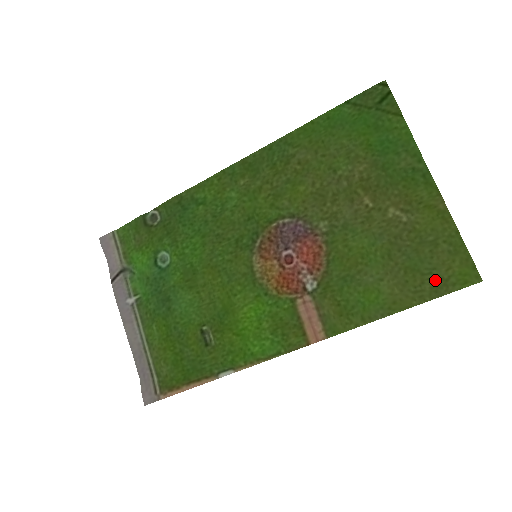
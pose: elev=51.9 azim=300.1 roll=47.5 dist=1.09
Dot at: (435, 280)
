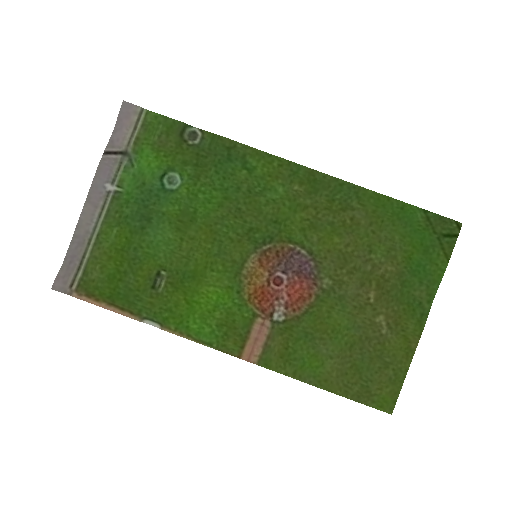
Dot at: (365, 389)
